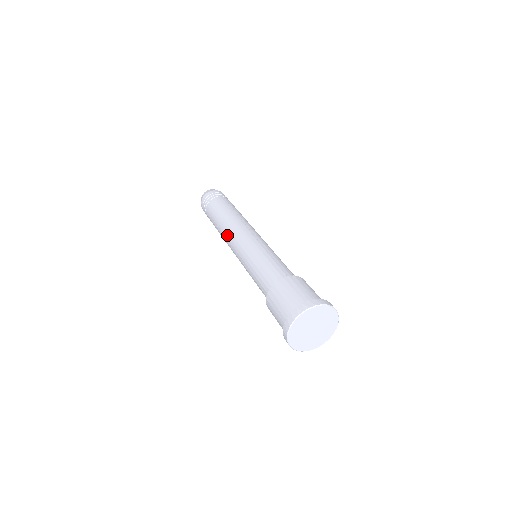
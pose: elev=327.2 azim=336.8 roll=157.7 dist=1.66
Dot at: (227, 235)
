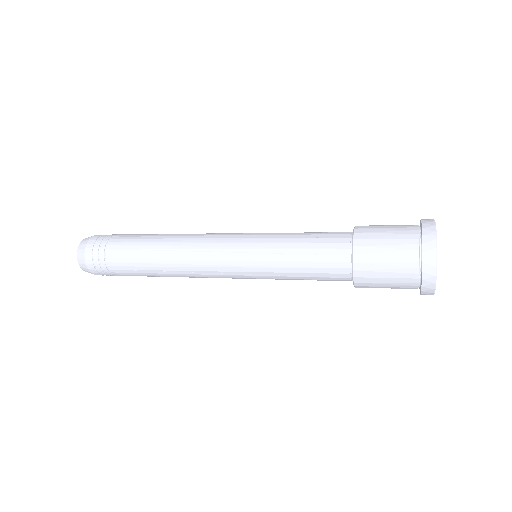
Dot at: occluded
